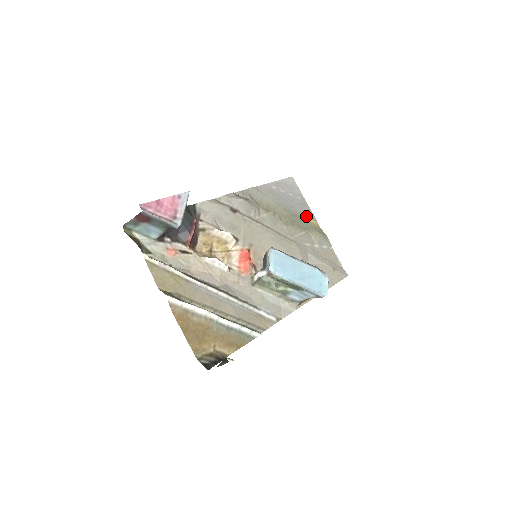
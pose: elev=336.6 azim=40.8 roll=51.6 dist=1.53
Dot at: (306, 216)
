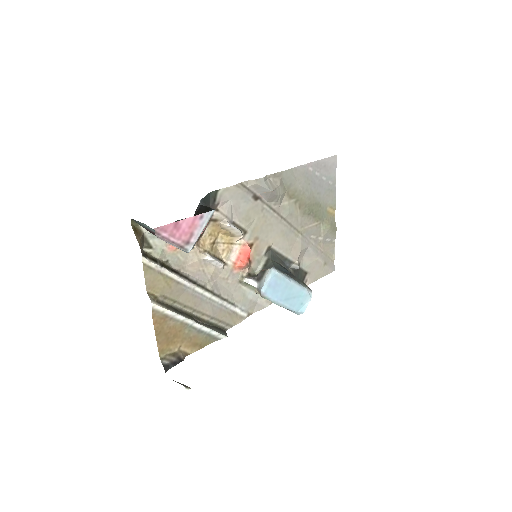
Dot at: (327, 204)
